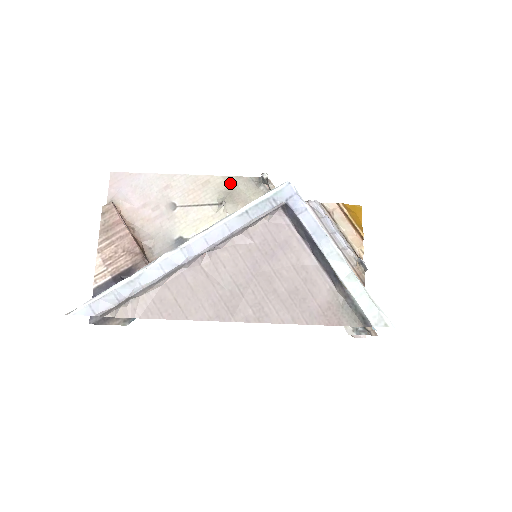
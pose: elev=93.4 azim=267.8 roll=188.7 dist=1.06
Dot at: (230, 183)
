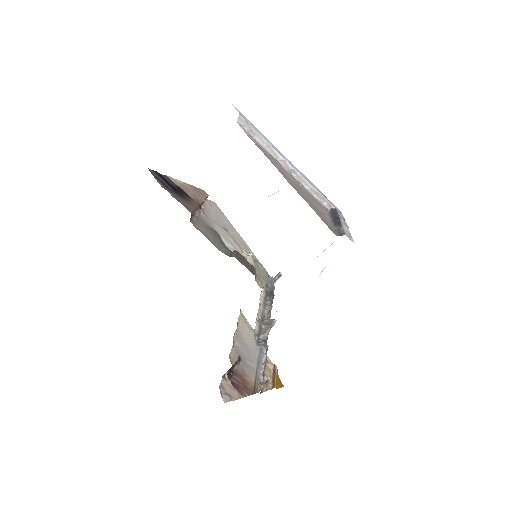
Dot at: (258, 262)
